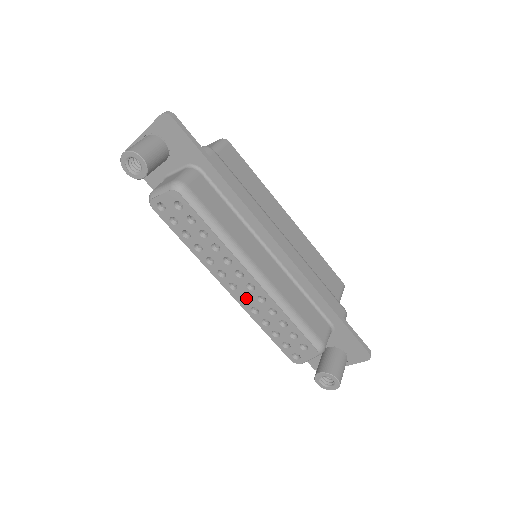
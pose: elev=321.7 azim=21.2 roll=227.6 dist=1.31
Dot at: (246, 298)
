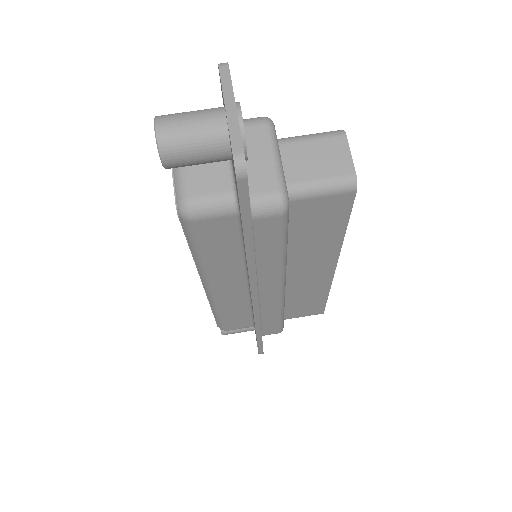
Dot at: occluded
